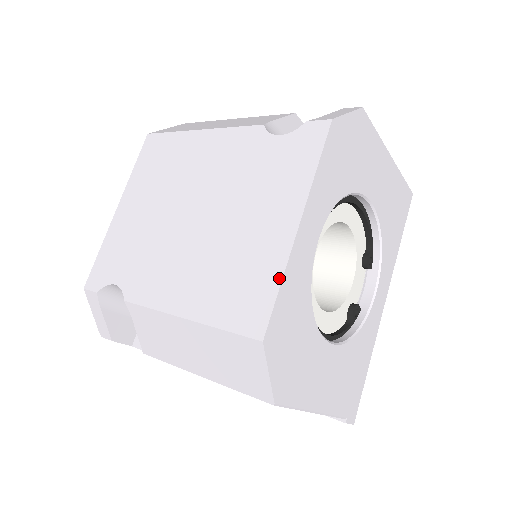
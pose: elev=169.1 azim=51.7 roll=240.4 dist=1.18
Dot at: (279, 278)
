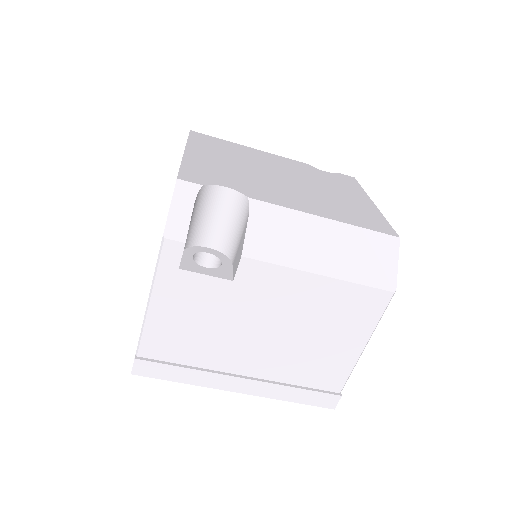
Dot at: (383, 217)
